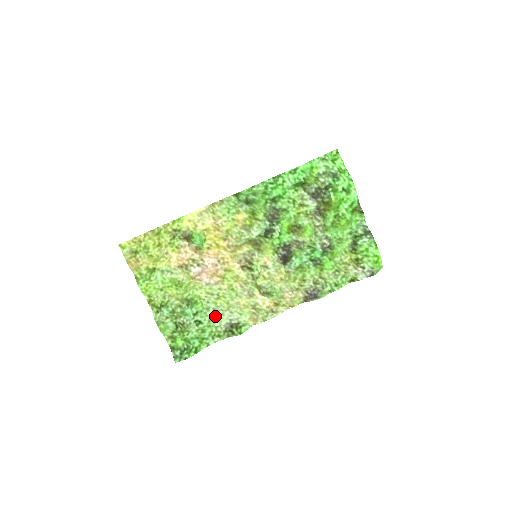
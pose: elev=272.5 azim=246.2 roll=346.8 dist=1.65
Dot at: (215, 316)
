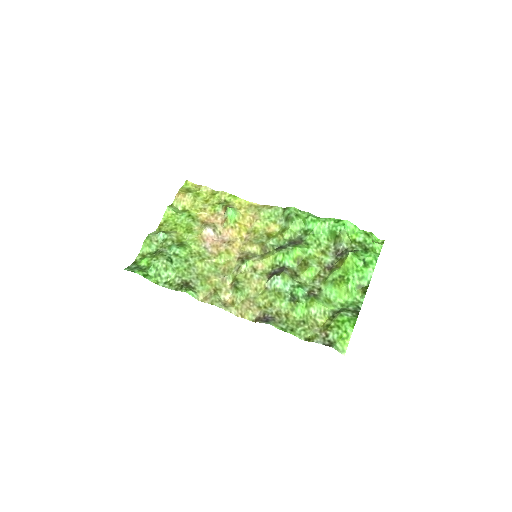
Dot at: (185, 269)
